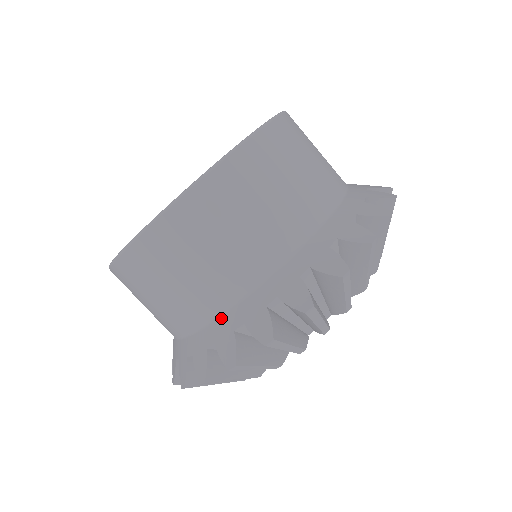
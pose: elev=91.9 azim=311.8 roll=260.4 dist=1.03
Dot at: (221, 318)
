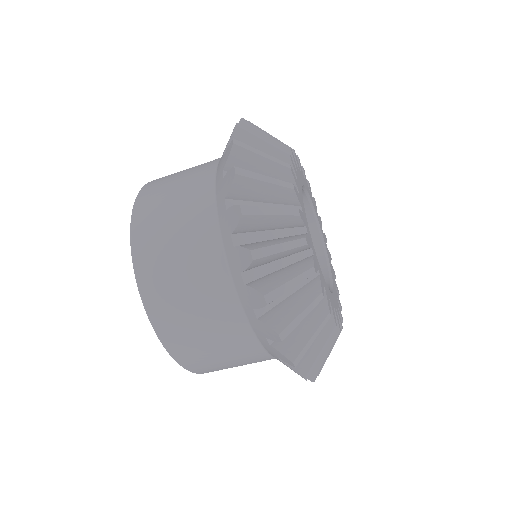
Dot at: (220, 226)
